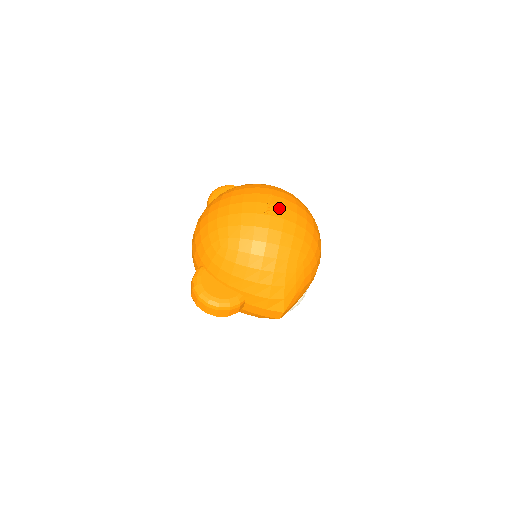
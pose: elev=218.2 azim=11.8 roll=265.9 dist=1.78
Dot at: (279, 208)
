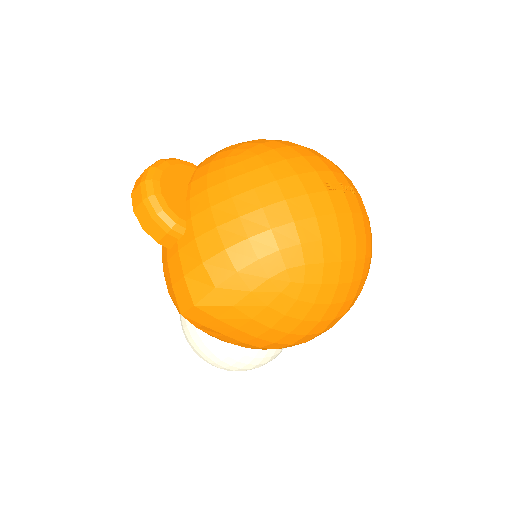
Dot at: (345, 203)
